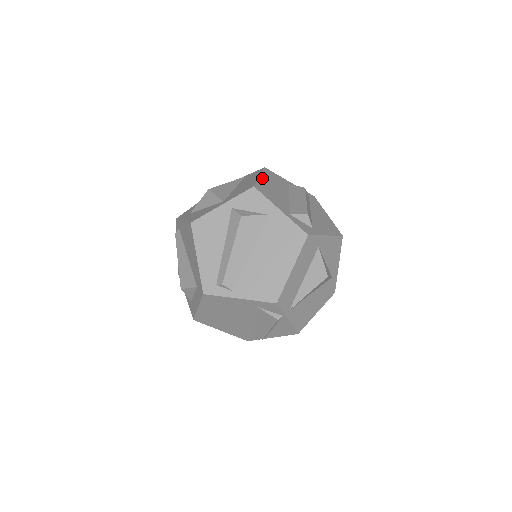
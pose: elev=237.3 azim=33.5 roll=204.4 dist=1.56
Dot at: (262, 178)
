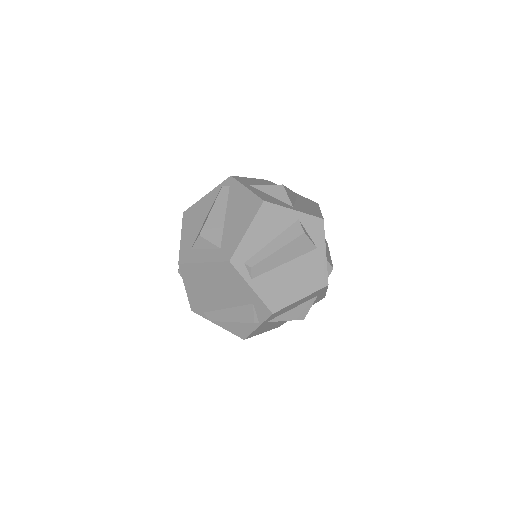
Dot at: occluded
